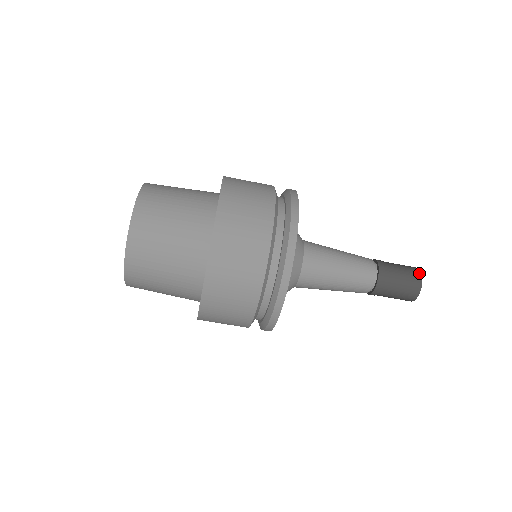
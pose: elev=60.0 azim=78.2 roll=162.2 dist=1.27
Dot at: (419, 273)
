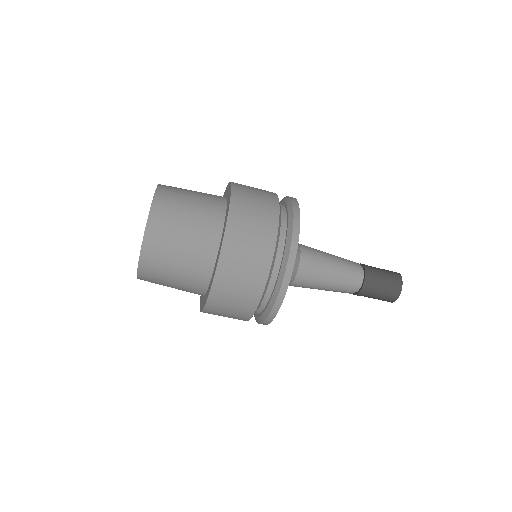
Dot at: (399, 290)
